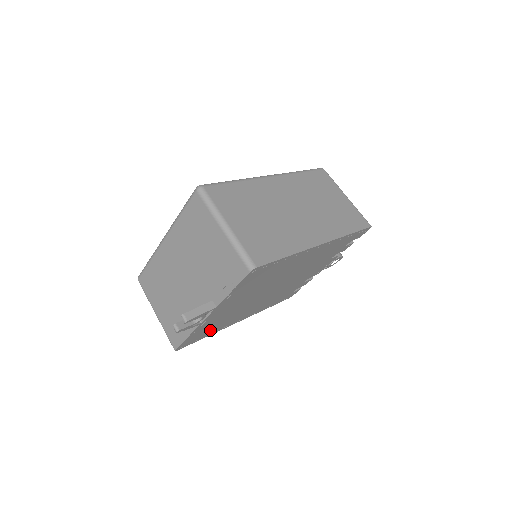
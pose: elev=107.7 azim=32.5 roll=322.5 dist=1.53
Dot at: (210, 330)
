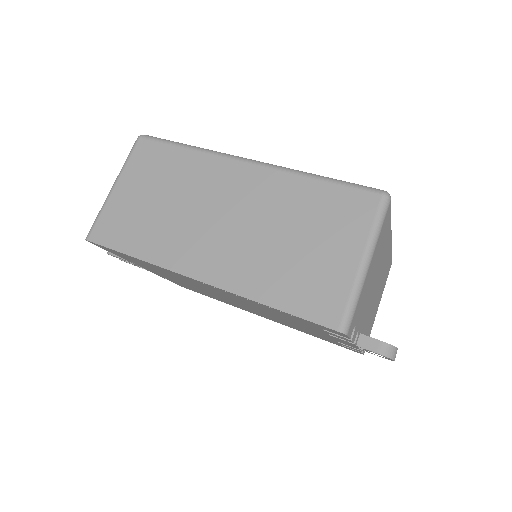
Dot at: occluded
